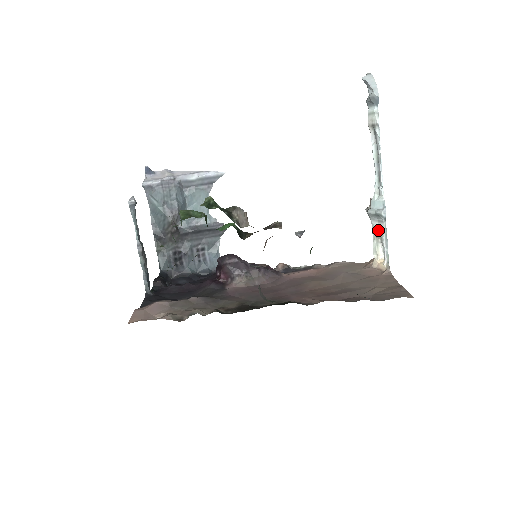
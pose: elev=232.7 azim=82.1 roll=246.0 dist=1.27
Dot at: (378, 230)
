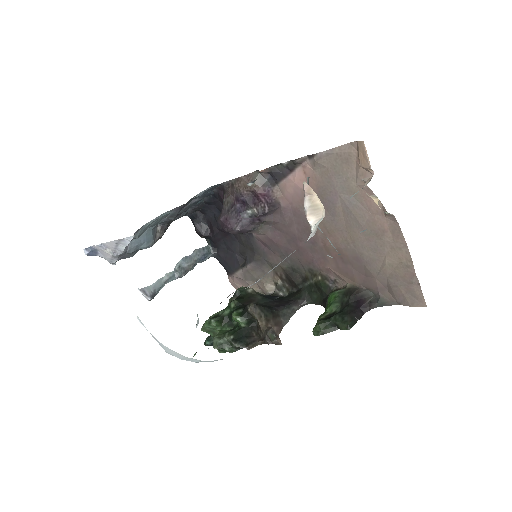
Dot at: occluded
